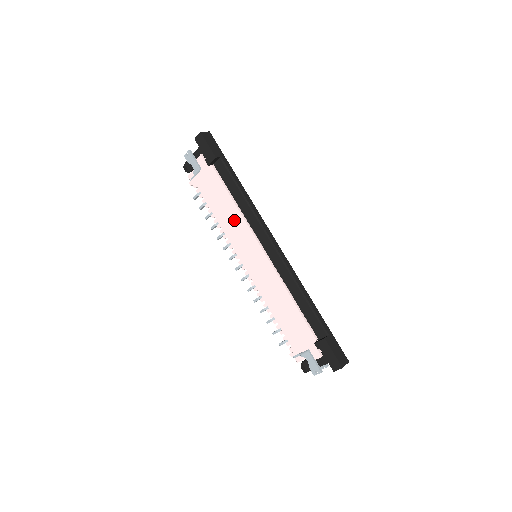
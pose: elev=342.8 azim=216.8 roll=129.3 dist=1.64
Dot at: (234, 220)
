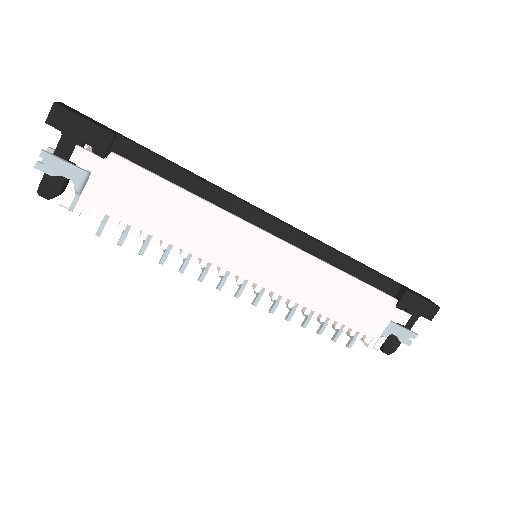
Dot at: (202, 222)
